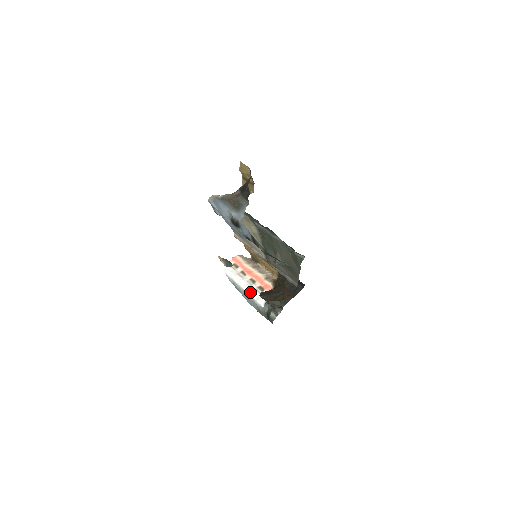
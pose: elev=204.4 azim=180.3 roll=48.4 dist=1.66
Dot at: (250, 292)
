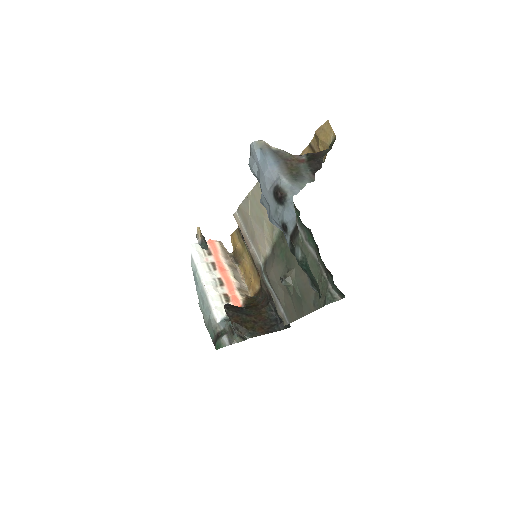
Dot at: (211, 294)
